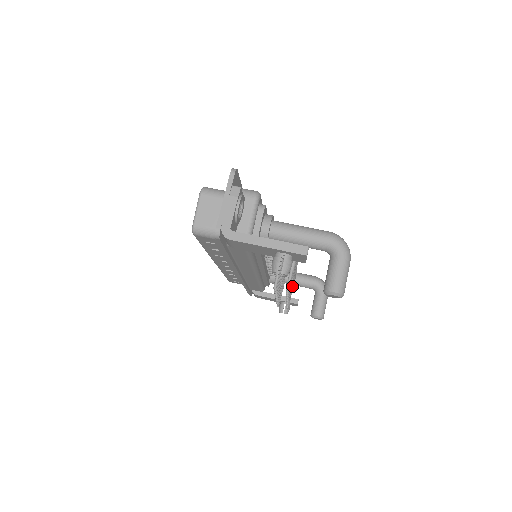
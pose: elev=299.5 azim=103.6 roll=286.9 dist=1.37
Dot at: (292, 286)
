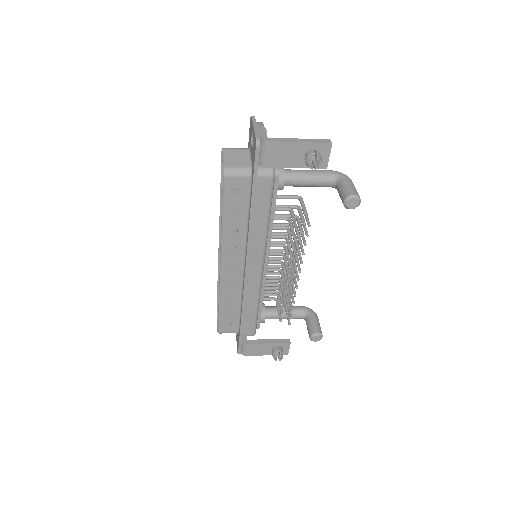
Dot at: (295, 276)
